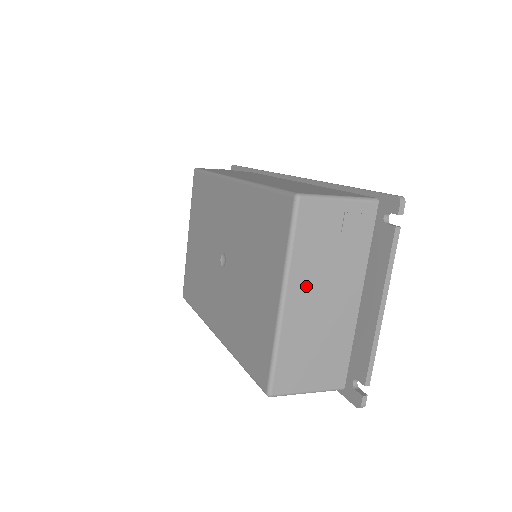
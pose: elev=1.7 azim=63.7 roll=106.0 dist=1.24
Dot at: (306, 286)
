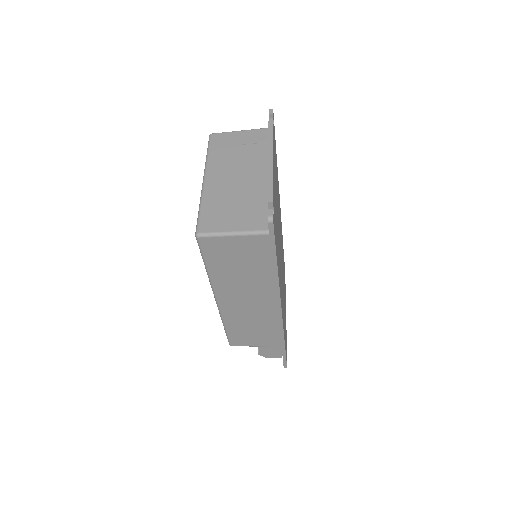
Dot at: (221, 170)
